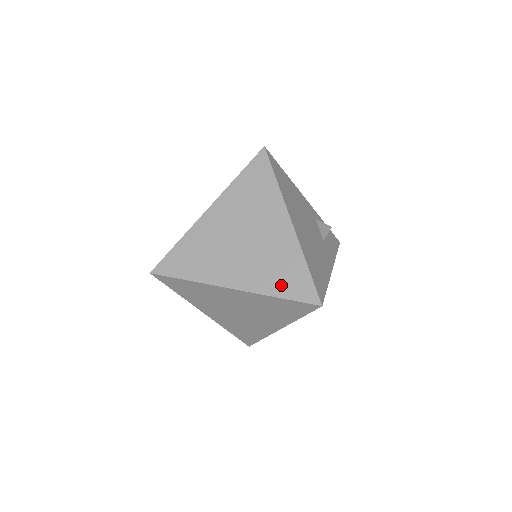
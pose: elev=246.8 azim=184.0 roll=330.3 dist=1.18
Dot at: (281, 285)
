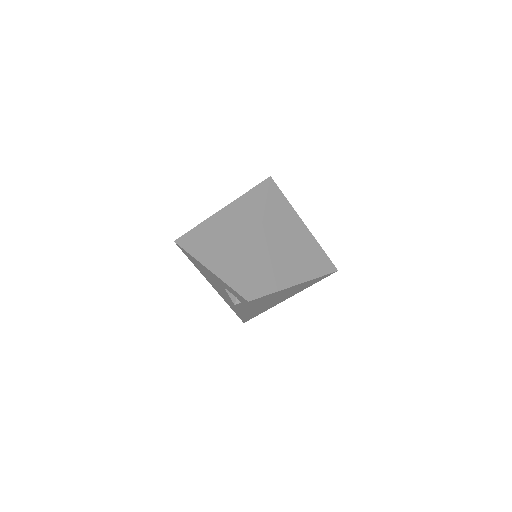
Dot at: (318, 269)
